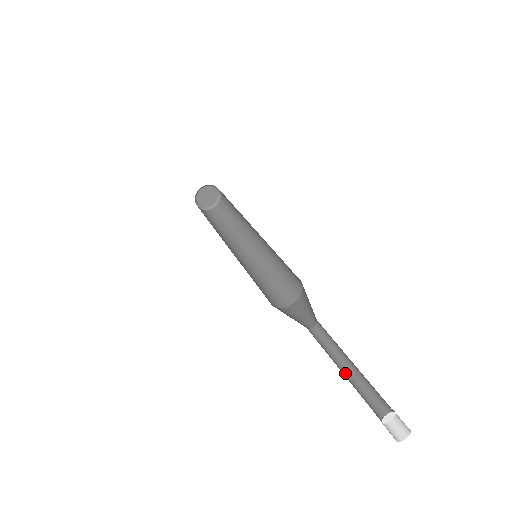
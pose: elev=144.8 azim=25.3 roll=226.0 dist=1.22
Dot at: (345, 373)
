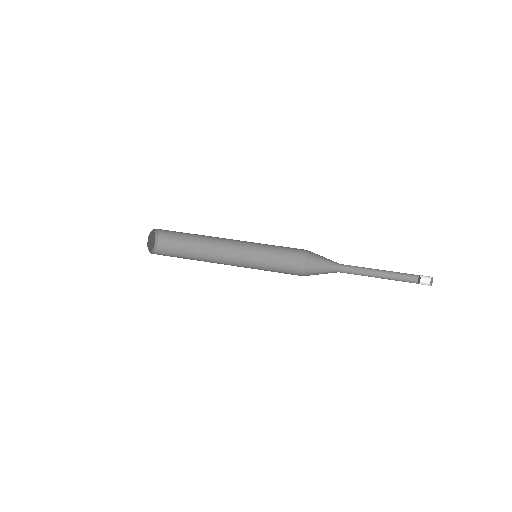
Dot at: occluded
